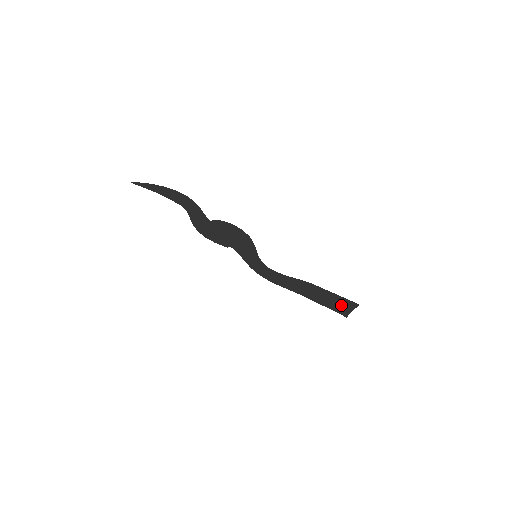
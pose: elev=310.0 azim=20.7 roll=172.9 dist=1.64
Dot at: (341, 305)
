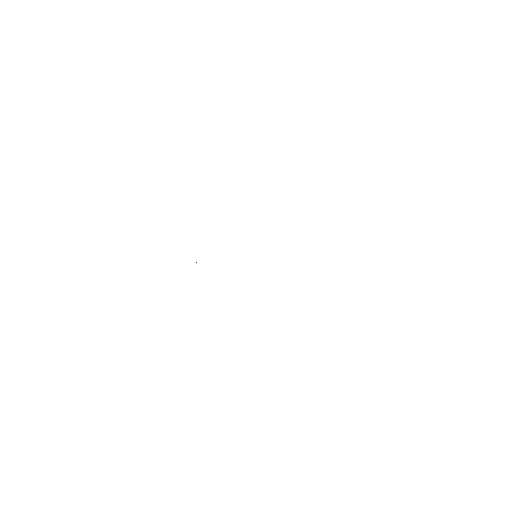
Dot at: occluded
